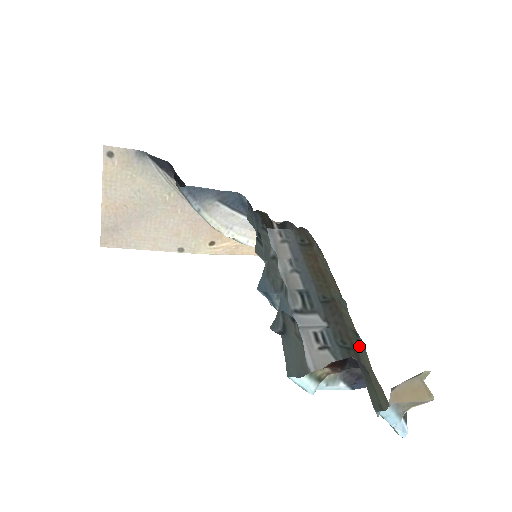
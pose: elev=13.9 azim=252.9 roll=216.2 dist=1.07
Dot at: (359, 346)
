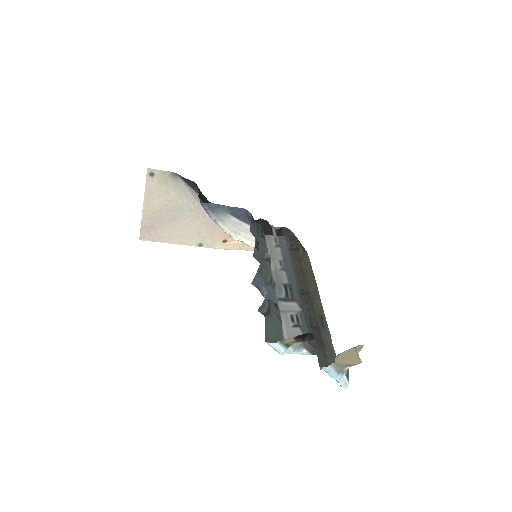
Dot at: (322, 326)
